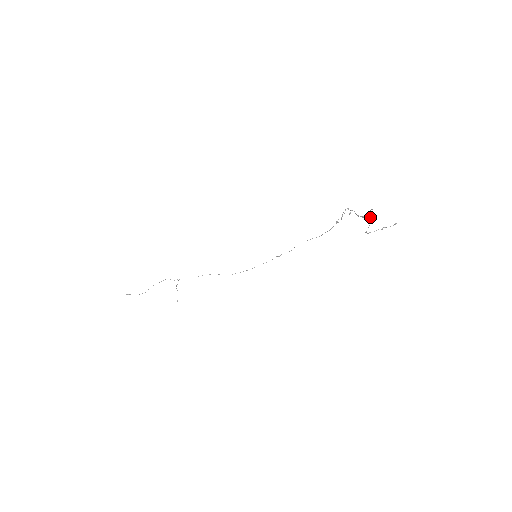
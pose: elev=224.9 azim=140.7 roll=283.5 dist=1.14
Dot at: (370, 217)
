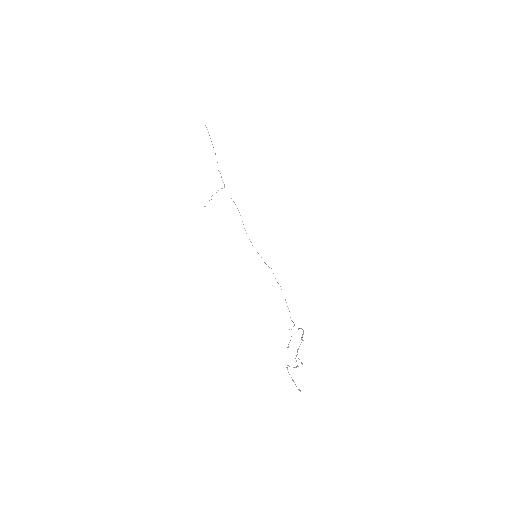
Dot at: occluded
